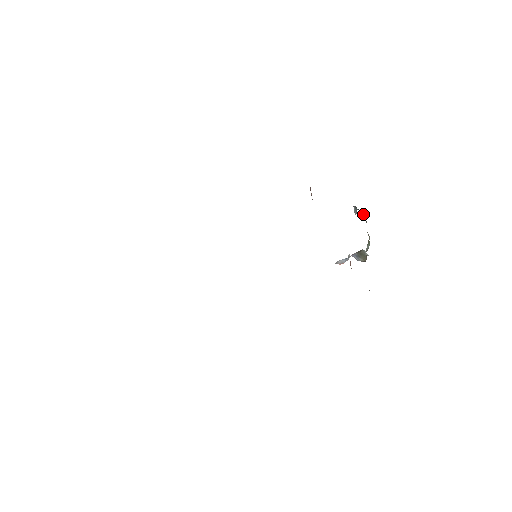
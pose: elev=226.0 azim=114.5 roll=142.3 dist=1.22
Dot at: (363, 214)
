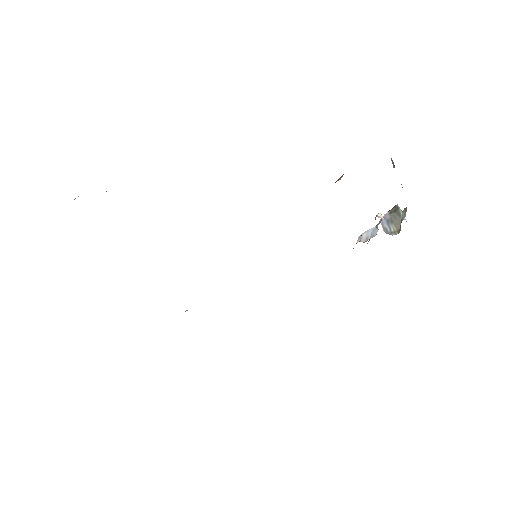
Dot at: occluded
